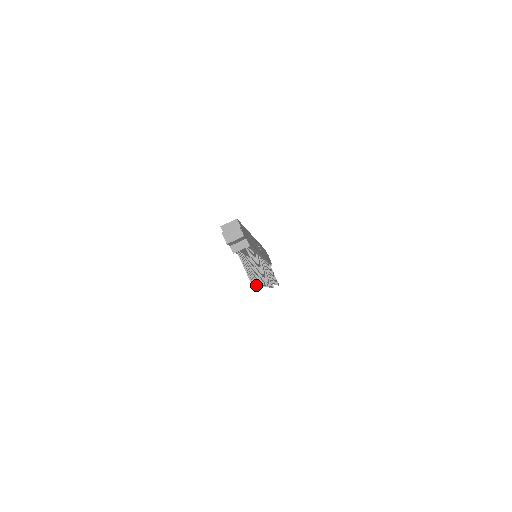
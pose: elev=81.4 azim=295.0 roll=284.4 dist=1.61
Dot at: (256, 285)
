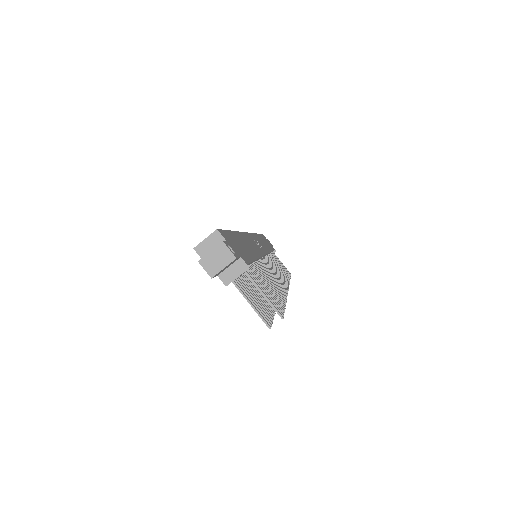
Dot at: (273, 316)
